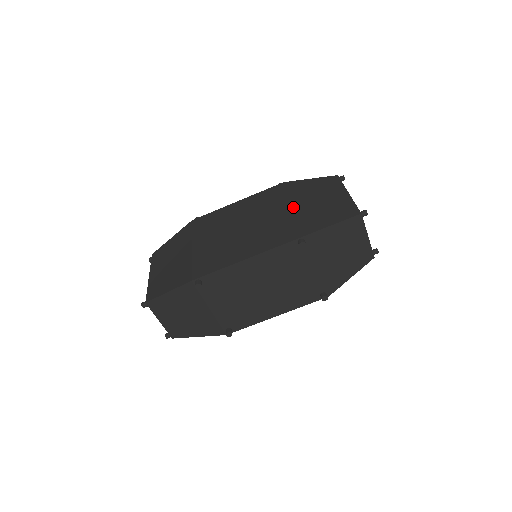
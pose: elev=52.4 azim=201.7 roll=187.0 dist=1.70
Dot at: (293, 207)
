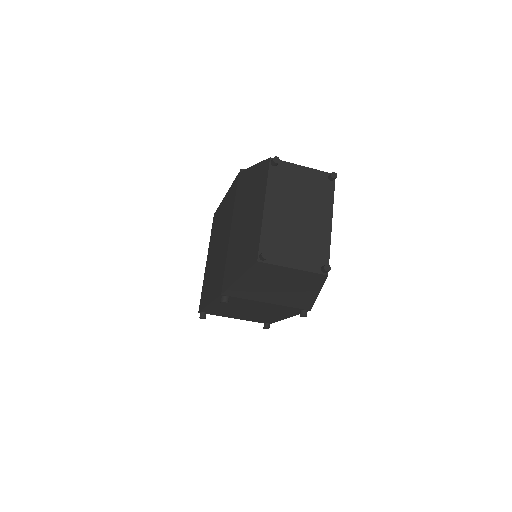
Dot at: (229, 233)
